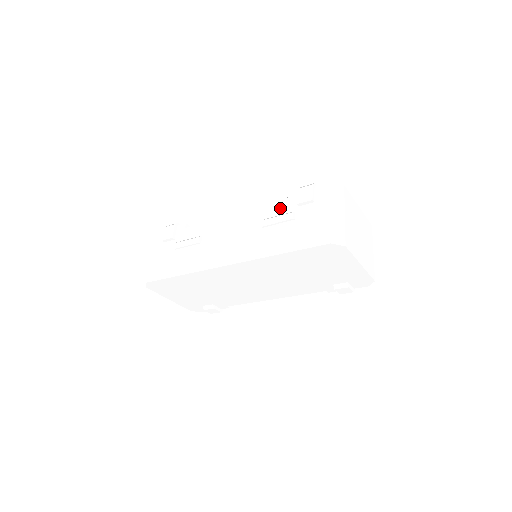
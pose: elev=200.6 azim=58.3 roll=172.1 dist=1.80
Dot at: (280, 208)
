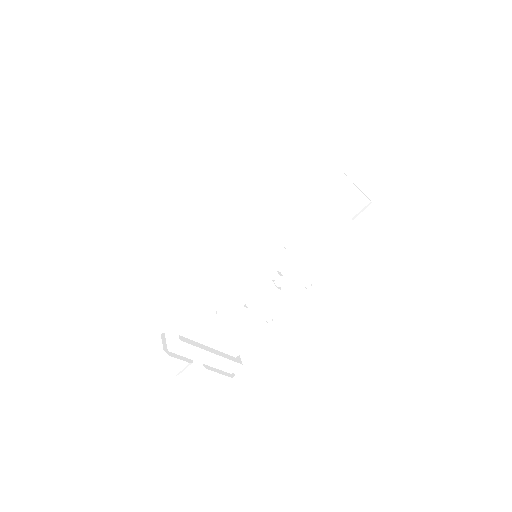
Dot at: occluded
